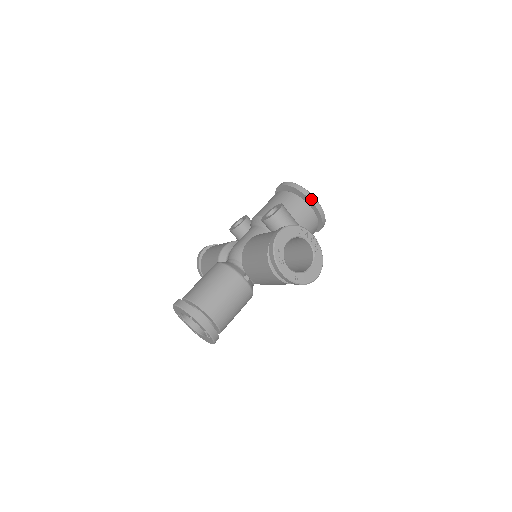
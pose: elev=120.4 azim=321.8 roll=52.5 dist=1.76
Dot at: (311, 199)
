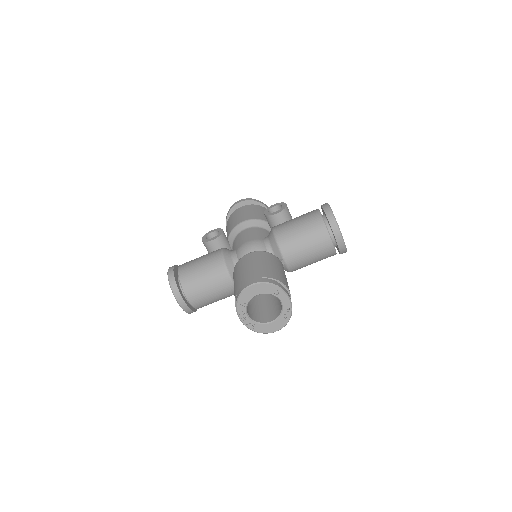
Dot at: occluded
